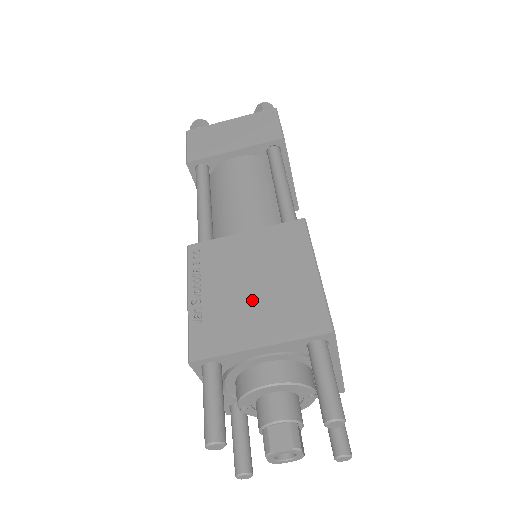
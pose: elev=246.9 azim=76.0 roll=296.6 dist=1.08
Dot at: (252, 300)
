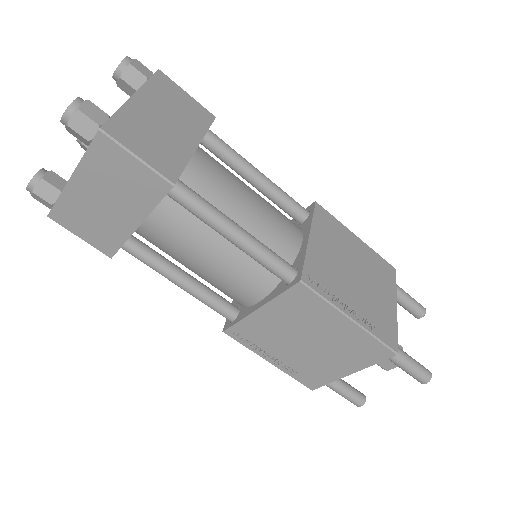
Dot at: (318, 353)
